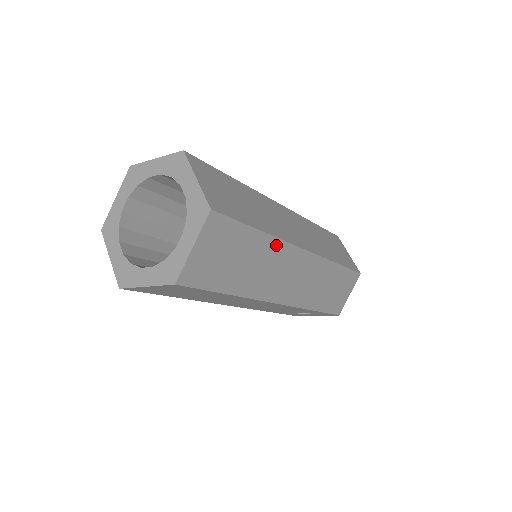
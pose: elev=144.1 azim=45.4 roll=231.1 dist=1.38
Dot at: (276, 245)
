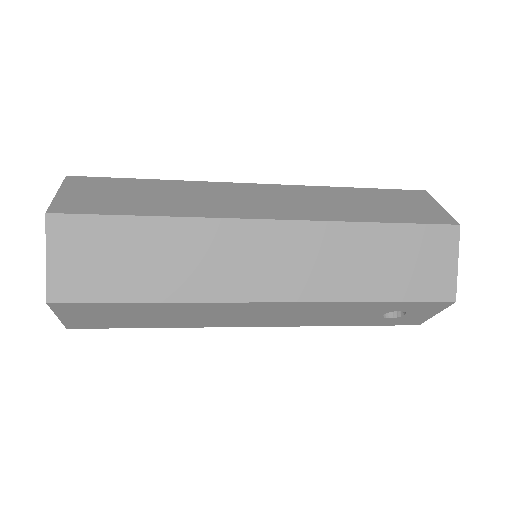
Dot at: (193, 226)
